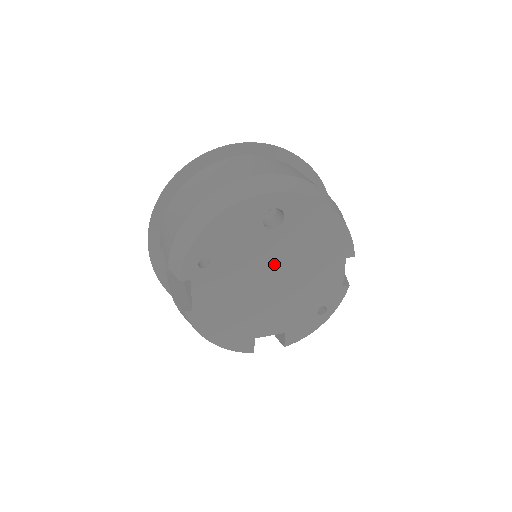
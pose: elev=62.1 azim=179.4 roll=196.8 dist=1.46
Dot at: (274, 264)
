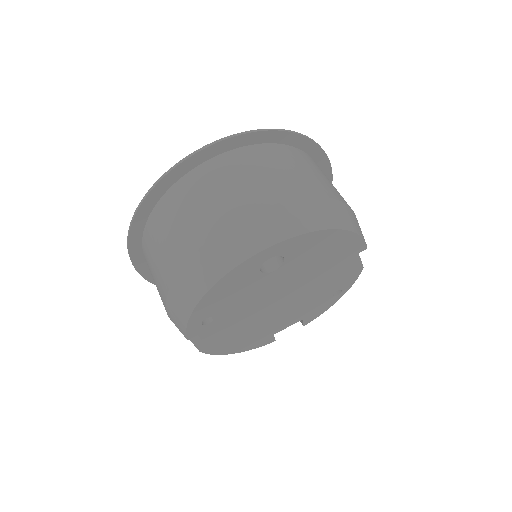
Dot at: (281, 290)
